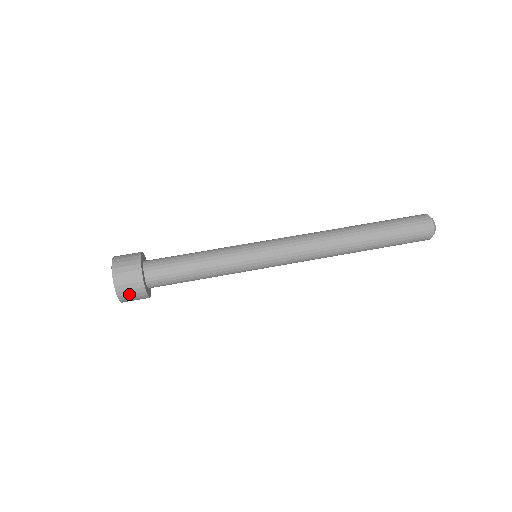
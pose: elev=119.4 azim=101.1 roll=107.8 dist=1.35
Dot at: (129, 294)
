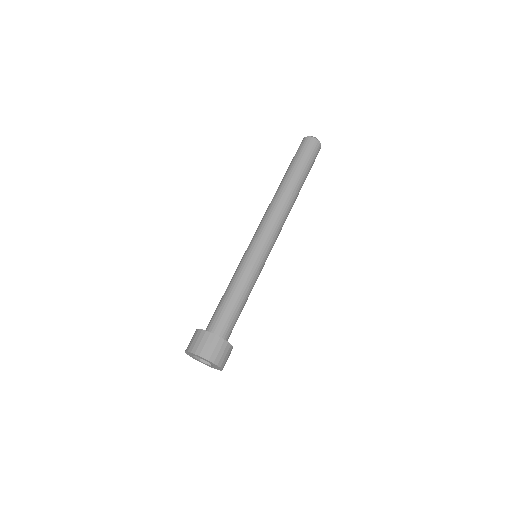
Dot at: (213, 351)
